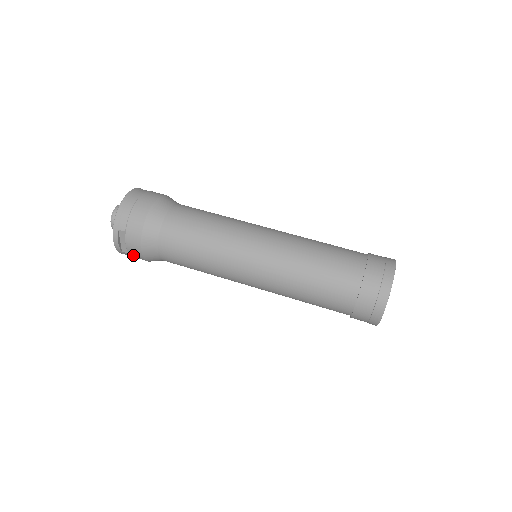
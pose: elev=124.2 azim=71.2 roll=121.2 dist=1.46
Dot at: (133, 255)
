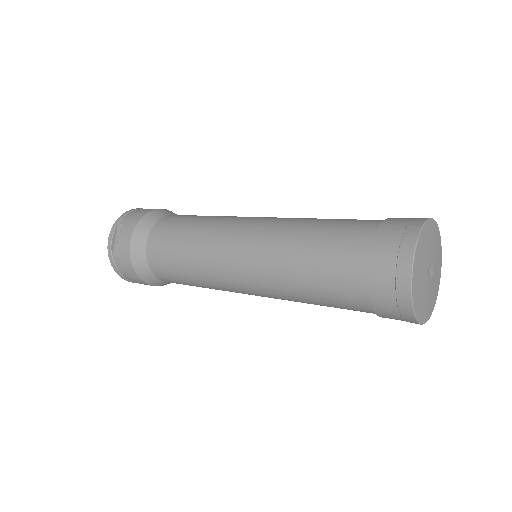
Dot at: (121, 257)
